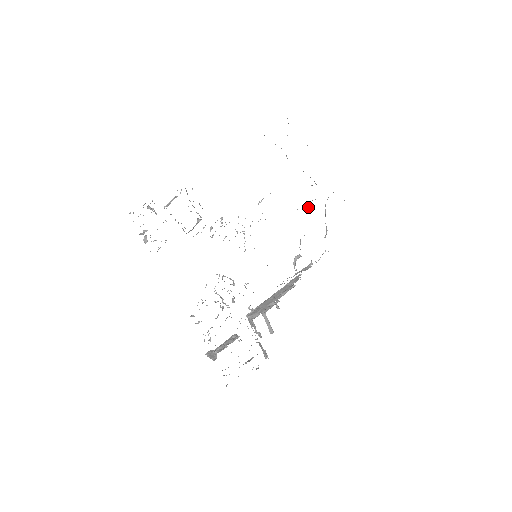
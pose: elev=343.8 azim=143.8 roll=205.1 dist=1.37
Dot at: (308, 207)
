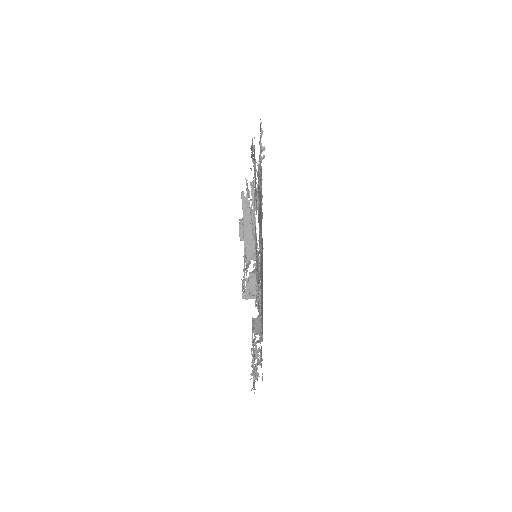
Dot at: occluded
